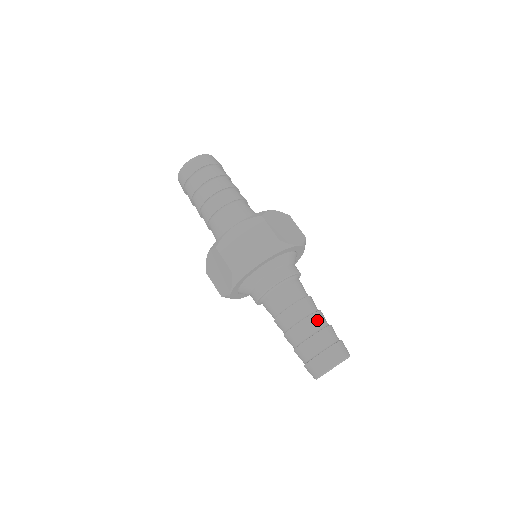
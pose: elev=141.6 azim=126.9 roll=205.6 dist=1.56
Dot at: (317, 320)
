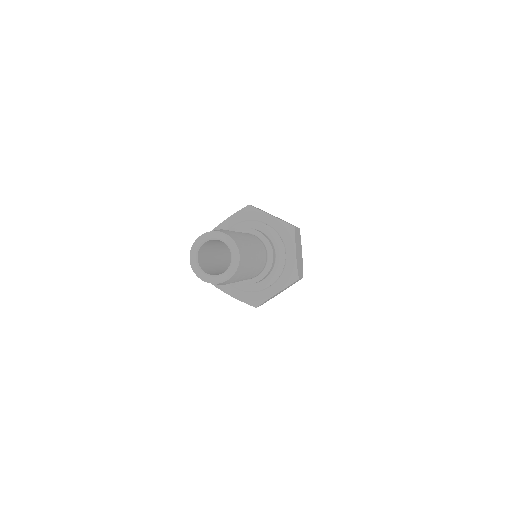
Dot at: occluded
